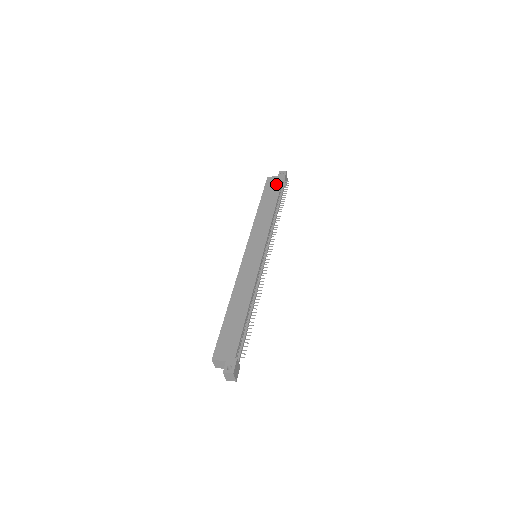
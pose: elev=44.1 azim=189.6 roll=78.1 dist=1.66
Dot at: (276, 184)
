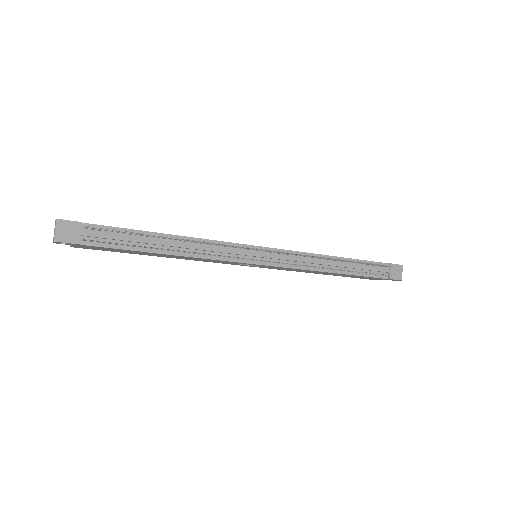
Dot at: occluded
